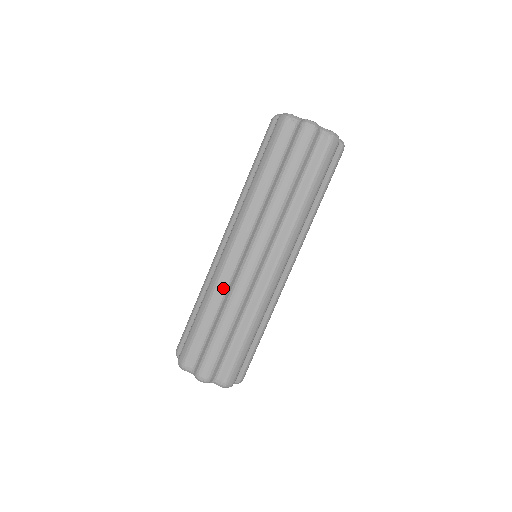
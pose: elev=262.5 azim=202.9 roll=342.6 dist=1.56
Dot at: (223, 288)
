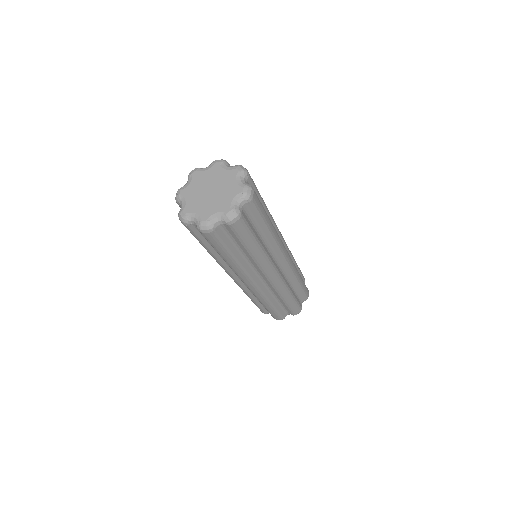
Dot at: (249, 291)
